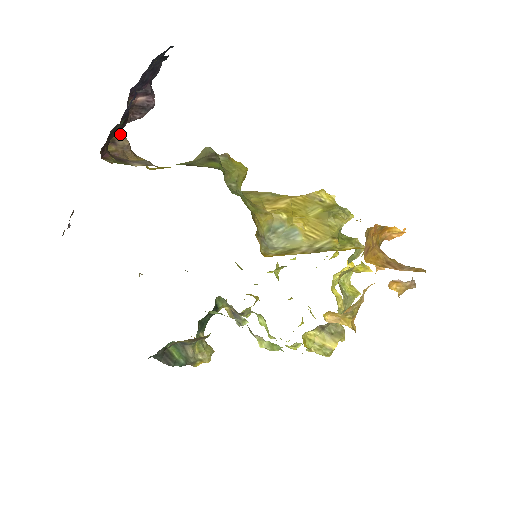
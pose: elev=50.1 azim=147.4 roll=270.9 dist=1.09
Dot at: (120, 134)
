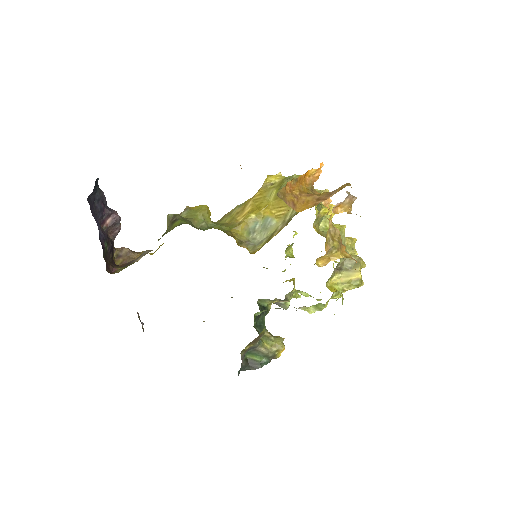
Dot at: (119, 248)
